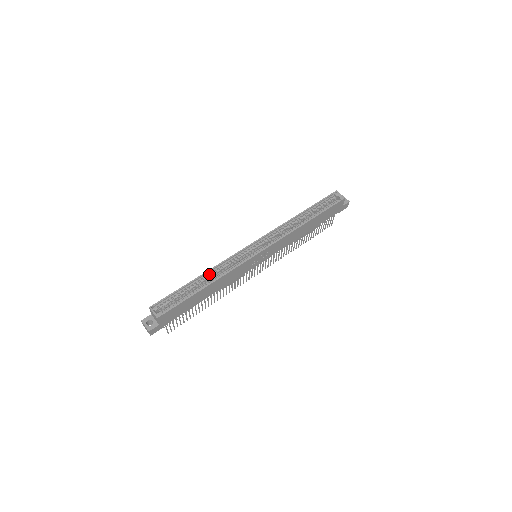
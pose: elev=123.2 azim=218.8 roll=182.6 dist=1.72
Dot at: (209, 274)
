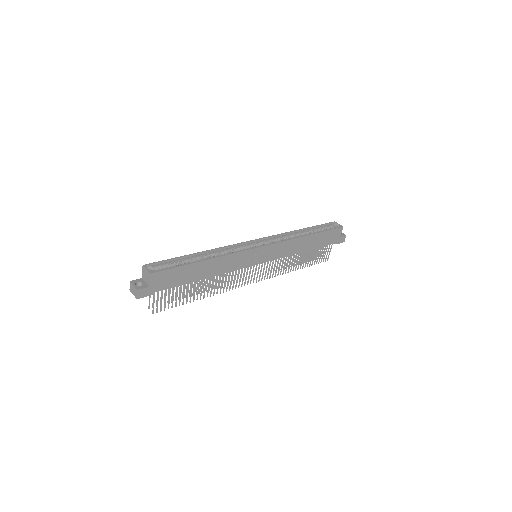
Dot at: (209, 253)
